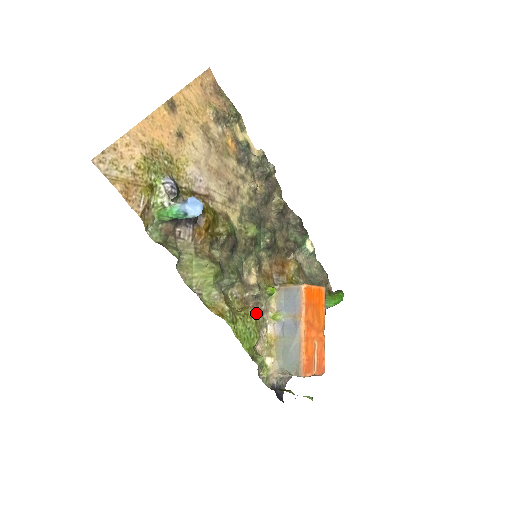
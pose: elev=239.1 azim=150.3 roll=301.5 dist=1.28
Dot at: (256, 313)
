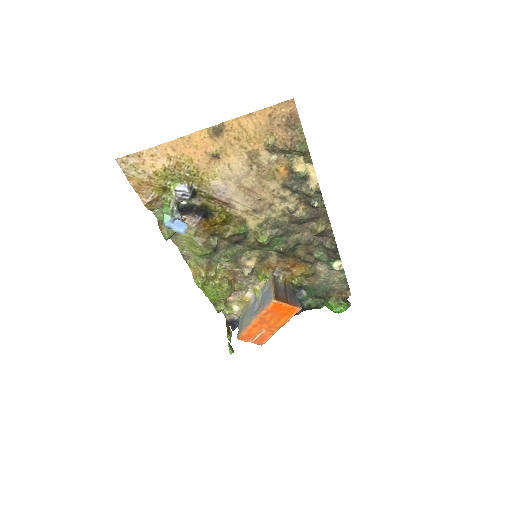
Dot at: (241, 281)
